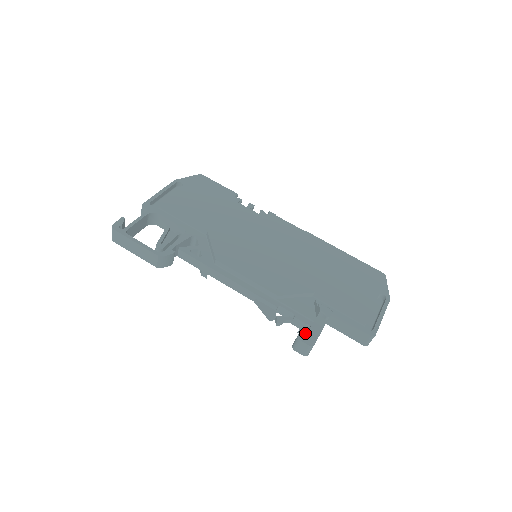
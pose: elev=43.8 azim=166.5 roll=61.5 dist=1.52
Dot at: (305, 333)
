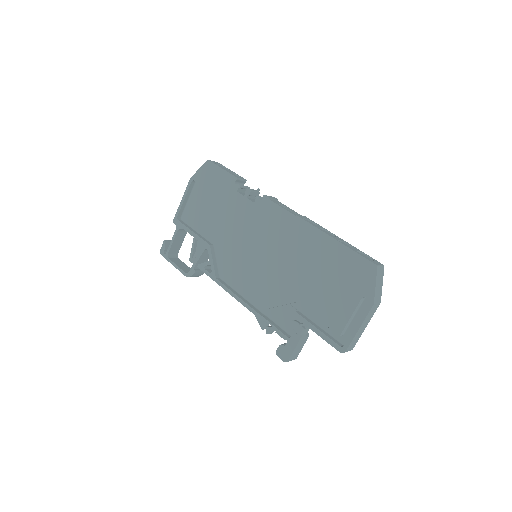
Dot at: (282, 349)
